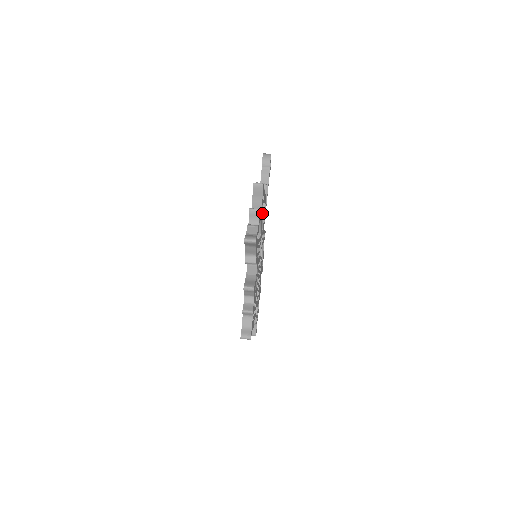
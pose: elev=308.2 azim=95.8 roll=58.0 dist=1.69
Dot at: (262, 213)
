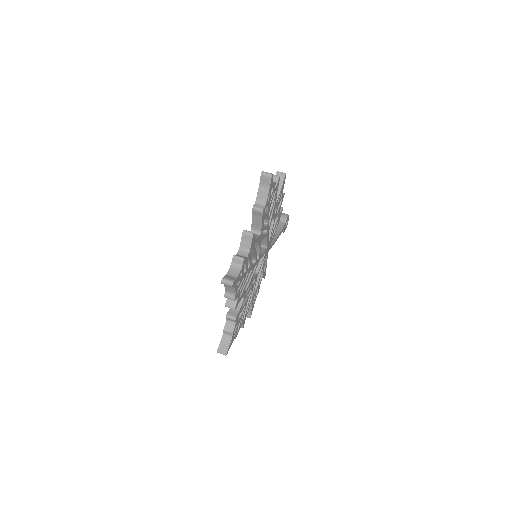
Dot at: (275, 213)
